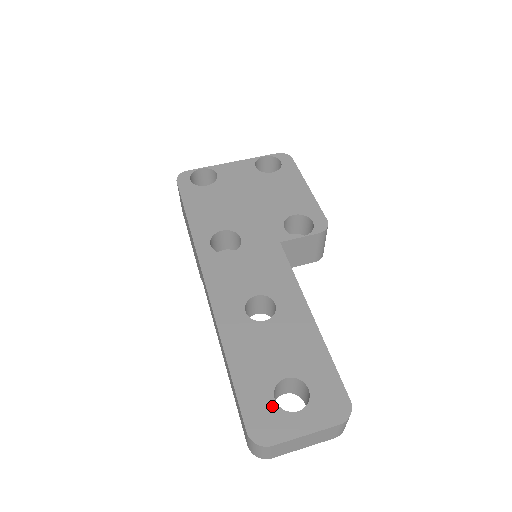
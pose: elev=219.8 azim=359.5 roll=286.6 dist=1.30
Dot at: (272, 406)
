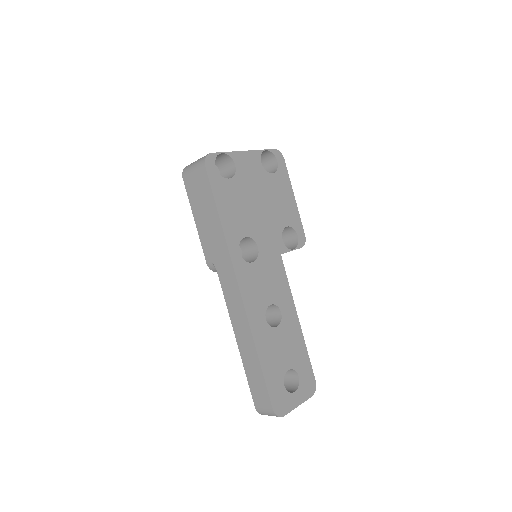
Dot at: (284, 390)
